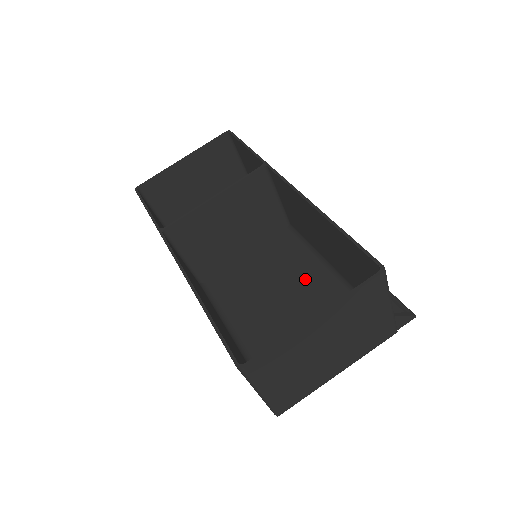
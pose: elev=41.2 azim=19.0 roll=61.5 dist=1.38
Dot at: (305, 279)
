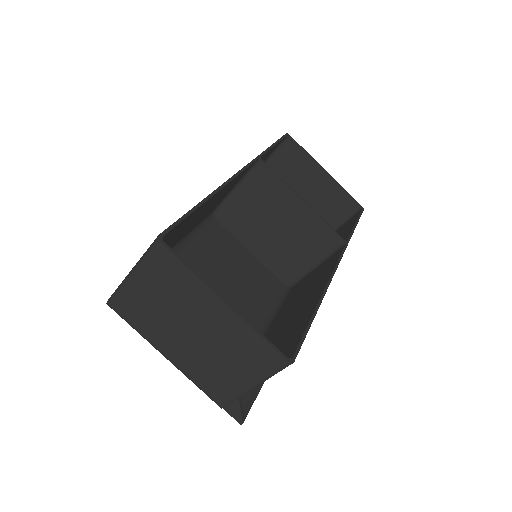
Dot at: (245, 310)
